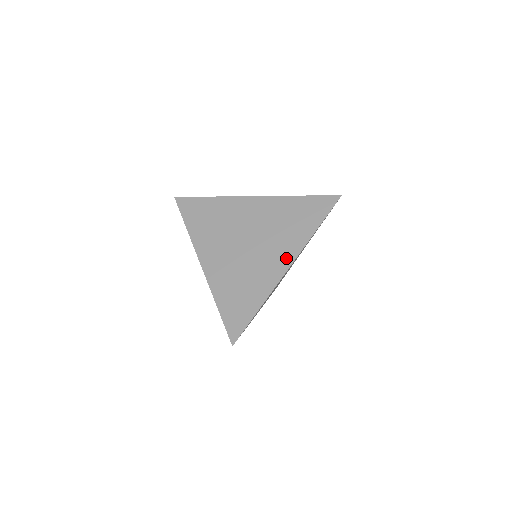
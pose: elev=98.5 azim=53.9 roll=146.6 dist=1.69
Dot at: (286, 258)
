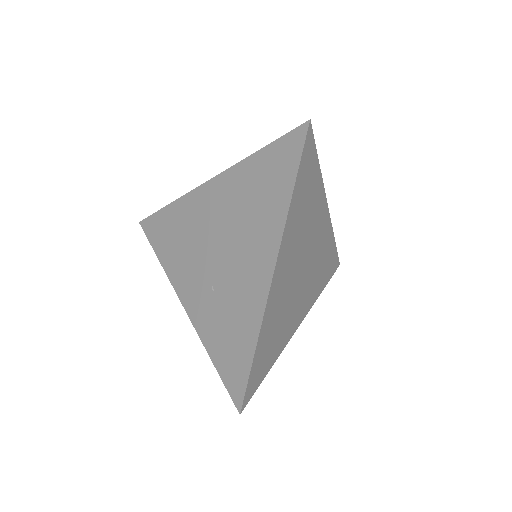
Dot at: occluded
